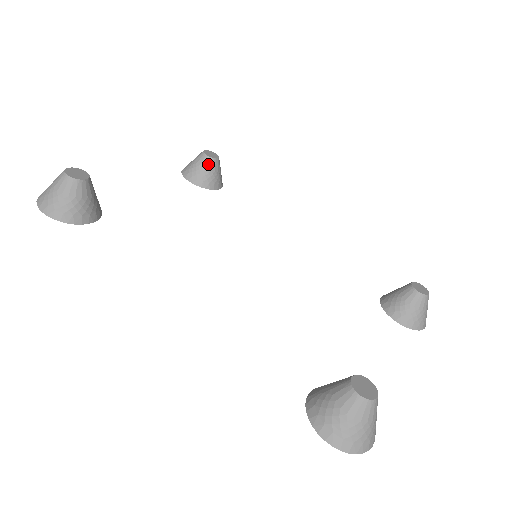
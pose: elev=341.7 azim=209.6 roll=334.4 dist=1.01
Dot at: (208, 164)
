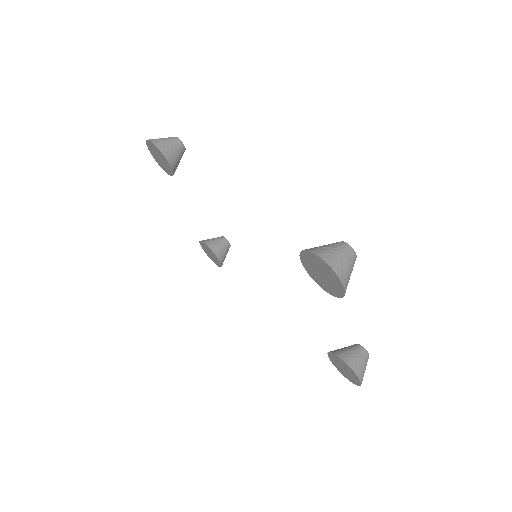
Dot at: (223, 242)
